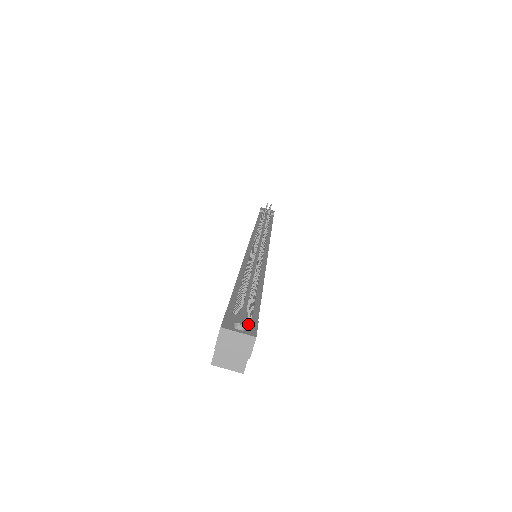
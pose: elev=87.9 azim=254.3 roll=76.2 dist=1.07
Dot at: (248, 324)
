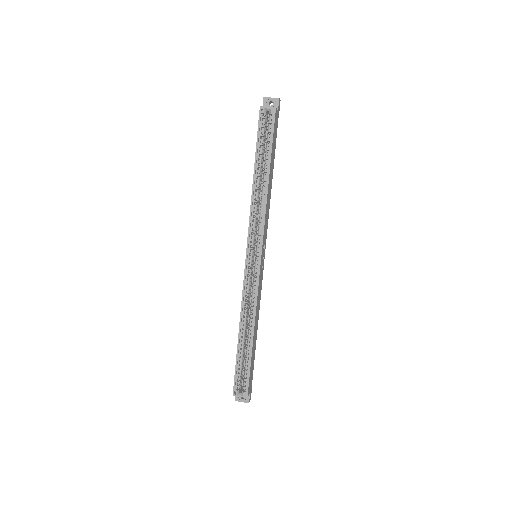
Dot at: occluded
